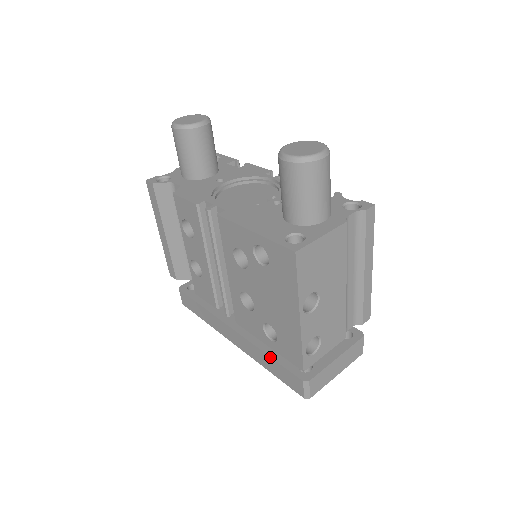
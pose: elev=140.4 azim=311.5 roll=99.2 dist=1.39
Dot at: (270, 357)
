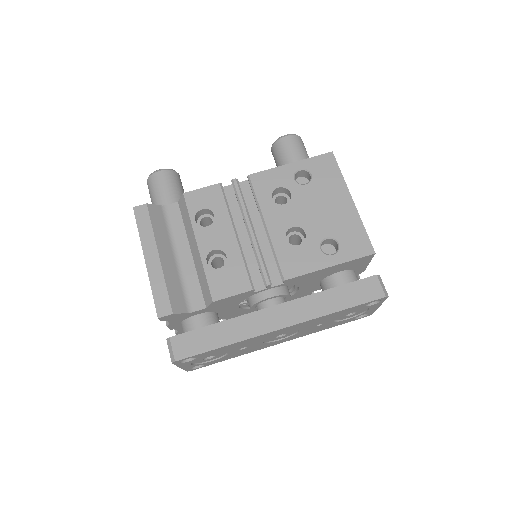
Dot at: (334, 287)
